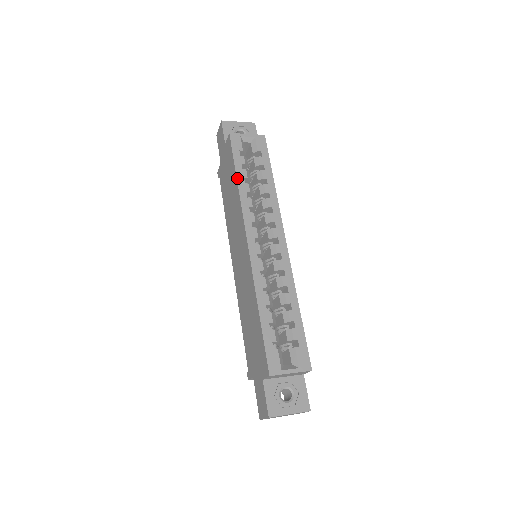
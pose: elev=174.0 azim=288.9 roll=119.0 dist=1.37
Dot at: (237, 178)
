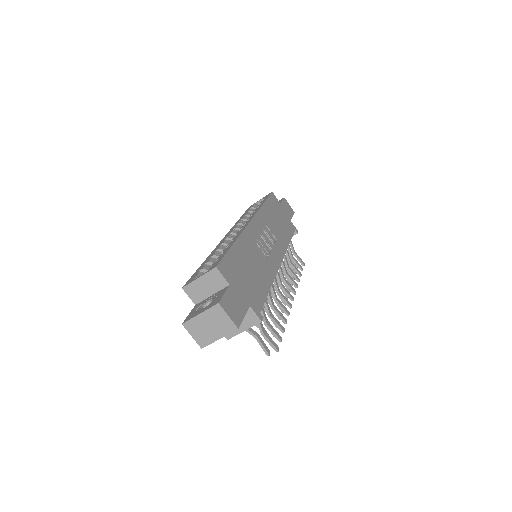
Dot at: (239, 219)
